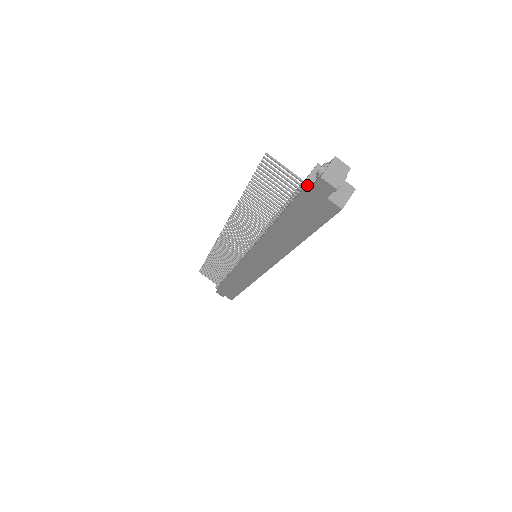
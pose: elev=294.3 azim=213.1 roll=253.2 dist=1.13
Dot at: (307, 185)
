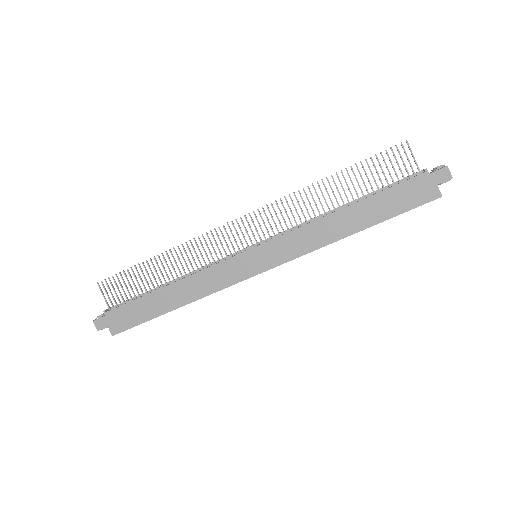
Dot at: occluded
